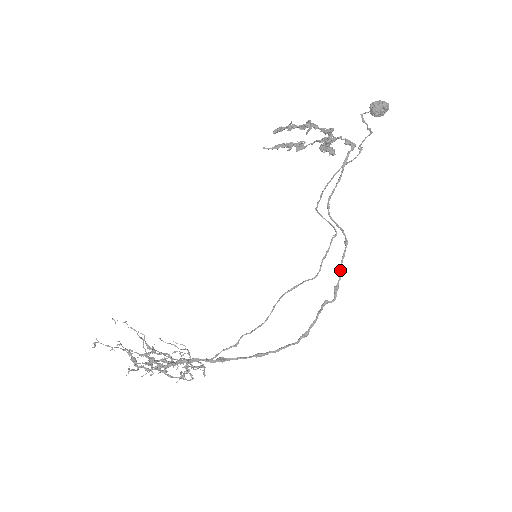
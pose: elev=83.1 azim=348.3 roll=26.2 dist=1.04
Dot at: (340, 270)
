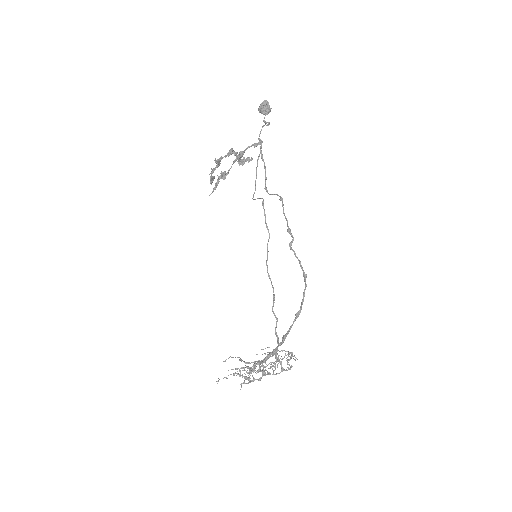
Dot at: (285, 218)
